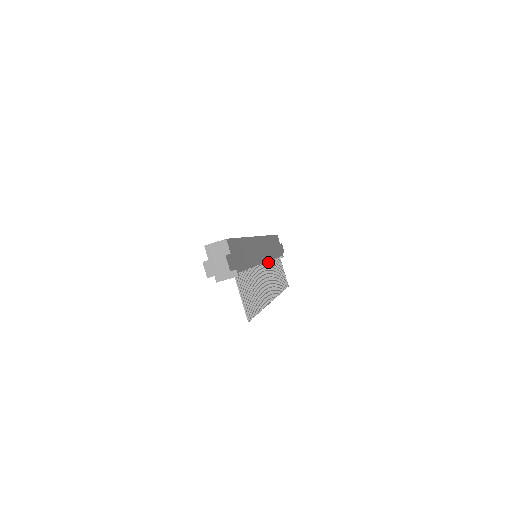
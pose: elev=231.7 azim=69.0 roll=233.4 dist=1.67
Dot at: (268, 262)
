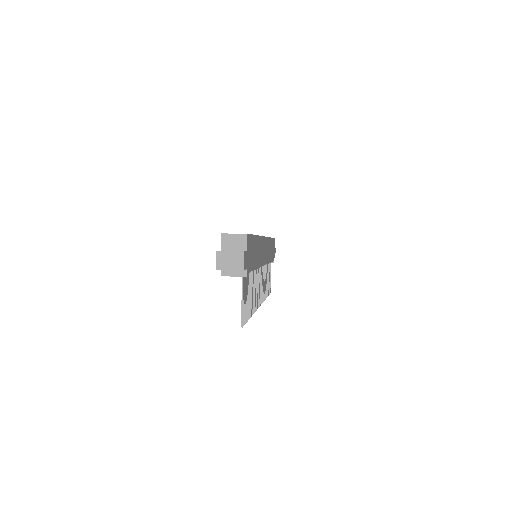
Dot at: occluded
